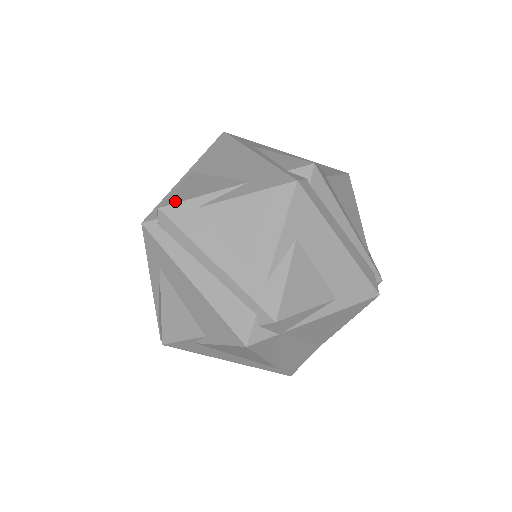
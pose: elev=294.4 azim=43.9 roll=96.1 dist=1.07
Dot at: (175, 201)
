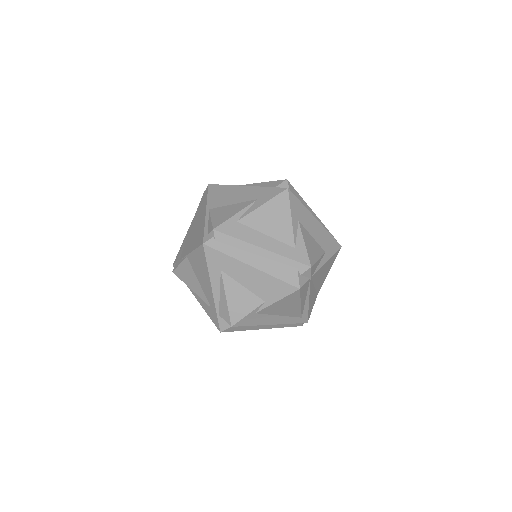
Dot at: (220, 223)
